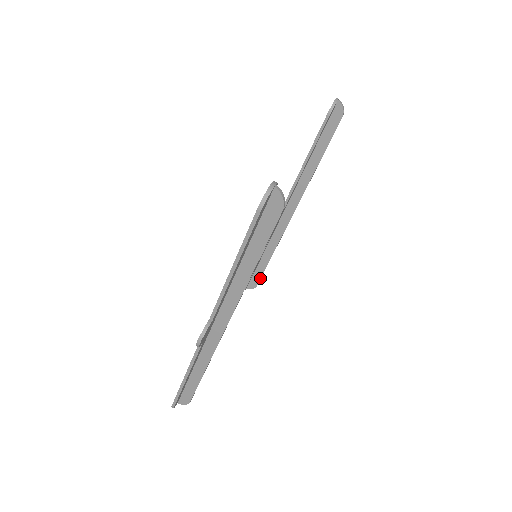
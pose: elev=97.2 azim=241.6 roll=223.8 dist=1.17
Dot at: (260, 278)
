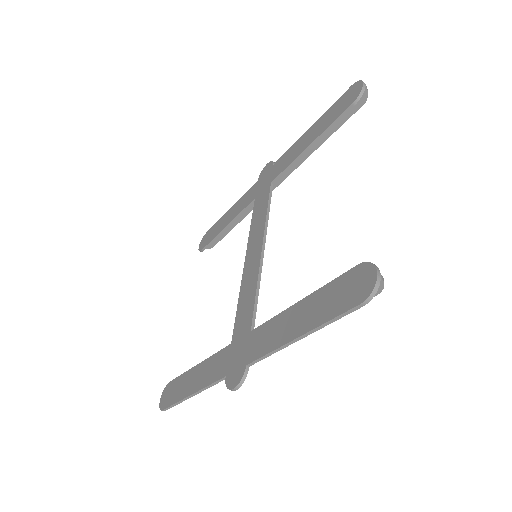
Dot at: (219, 240)
